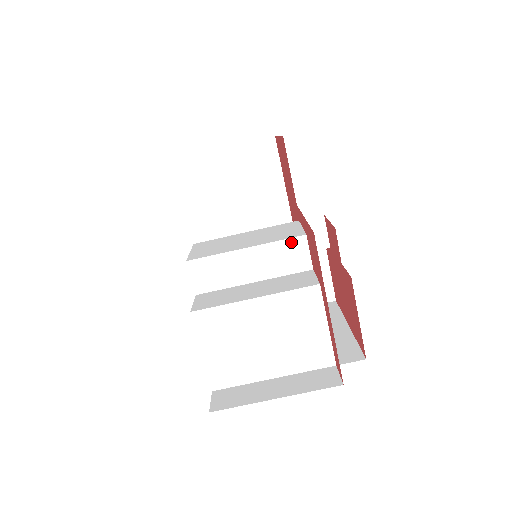
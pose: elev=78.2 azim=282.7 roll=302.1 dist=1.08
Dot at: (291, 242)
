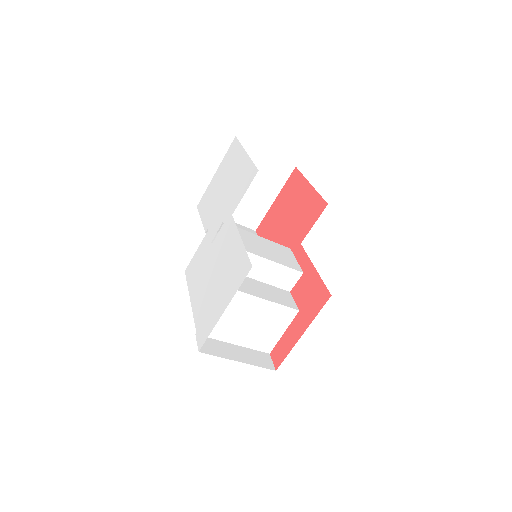
Dot at: (293, 272)
